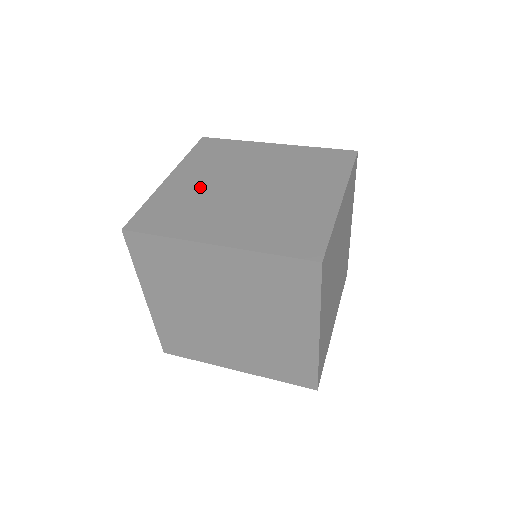
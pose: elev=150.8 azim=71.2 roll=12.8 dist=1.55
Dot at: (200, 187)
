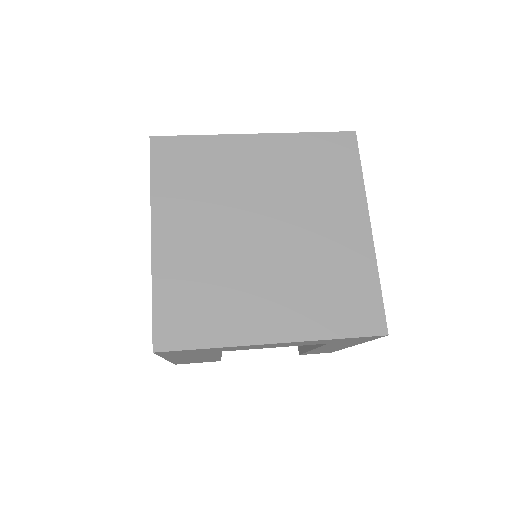
Dot at: occluded
